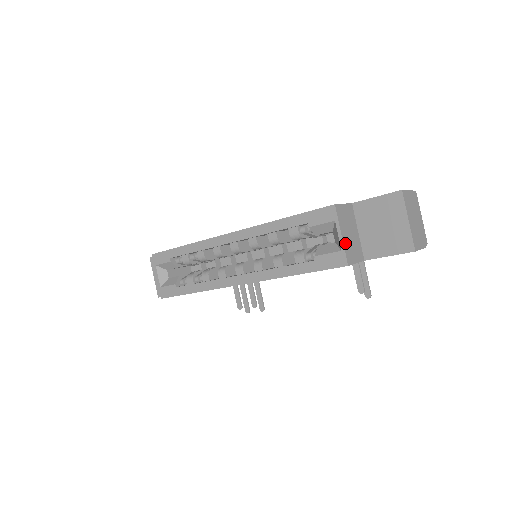
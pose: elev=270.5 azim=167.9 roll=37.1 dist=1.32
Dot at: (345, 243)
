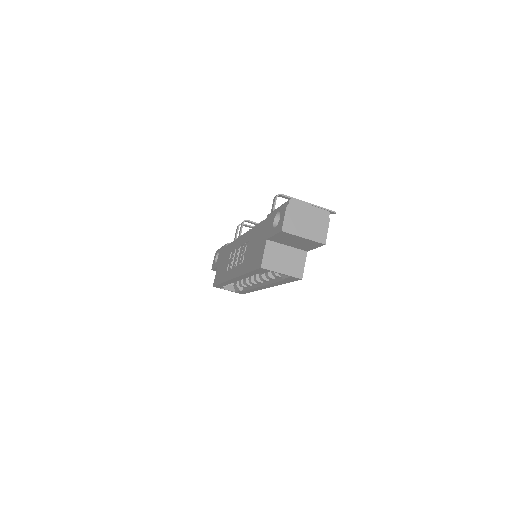
Dot at: (288, 272)
